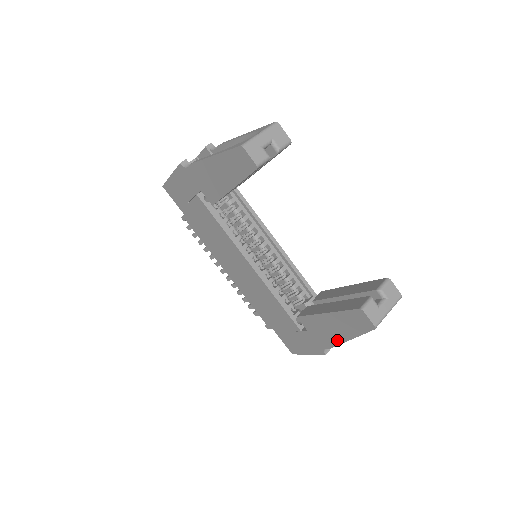
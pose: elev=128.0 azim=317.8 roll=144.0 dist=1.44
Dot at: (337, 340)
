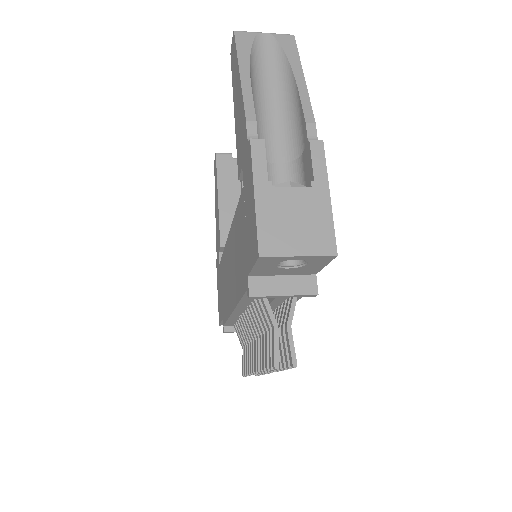
Dot at: (241, 101)
